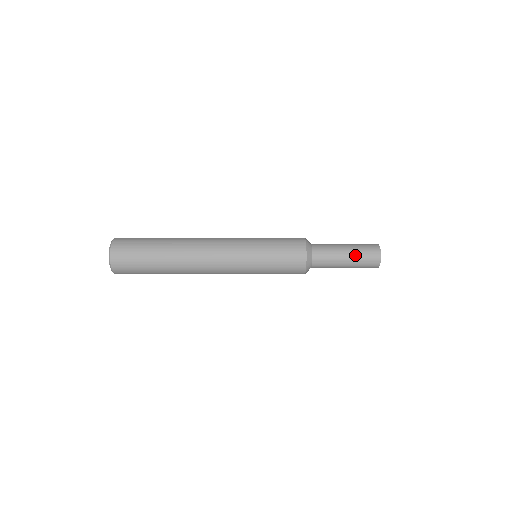
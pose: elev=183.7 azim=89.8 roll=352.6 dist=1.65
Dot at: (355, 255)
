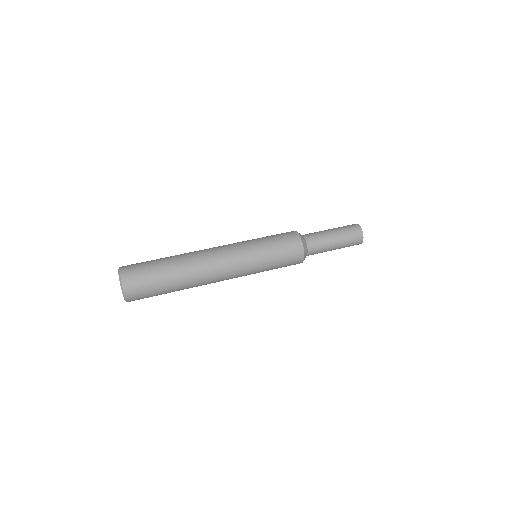
Dot at: occluded
